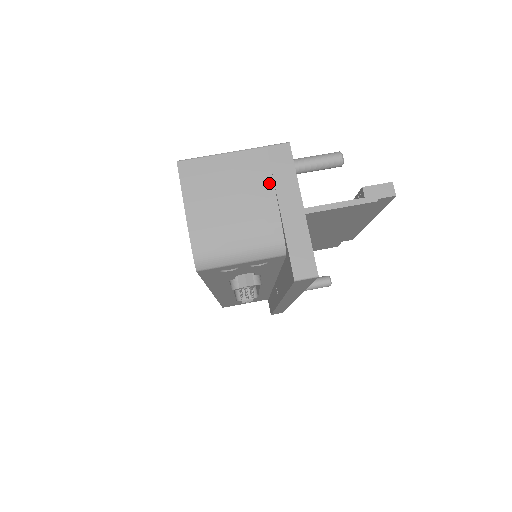
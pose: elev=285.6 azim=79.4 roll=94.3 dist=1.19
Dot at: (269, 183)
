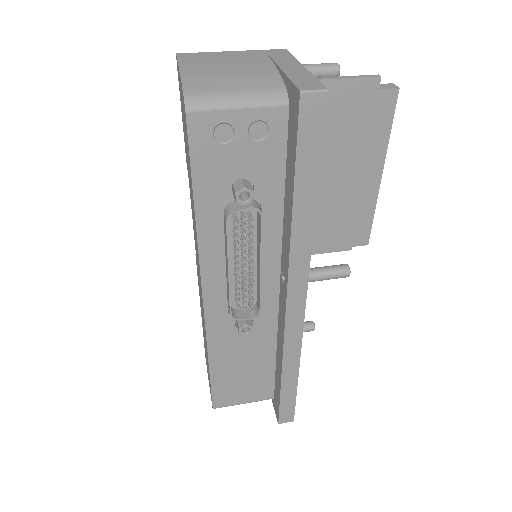
Dot at: (267, 61)
